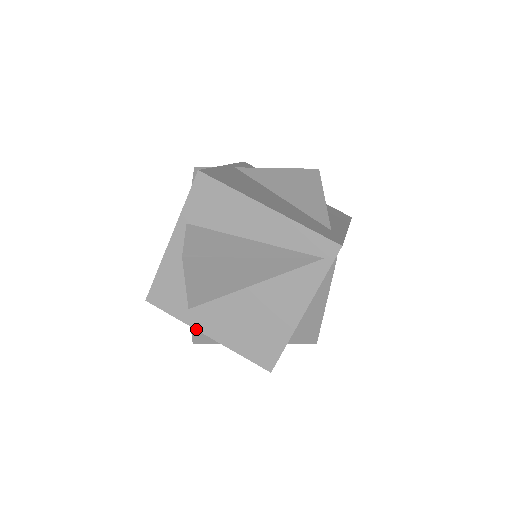
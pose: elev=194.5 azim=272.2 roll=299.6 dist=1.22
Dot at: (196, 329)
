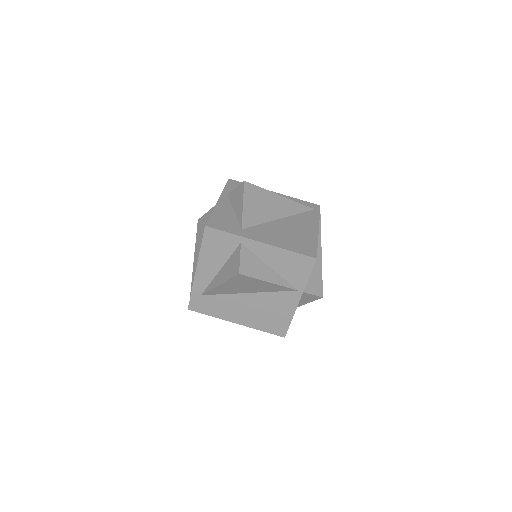
Dot at: (251, 239)
